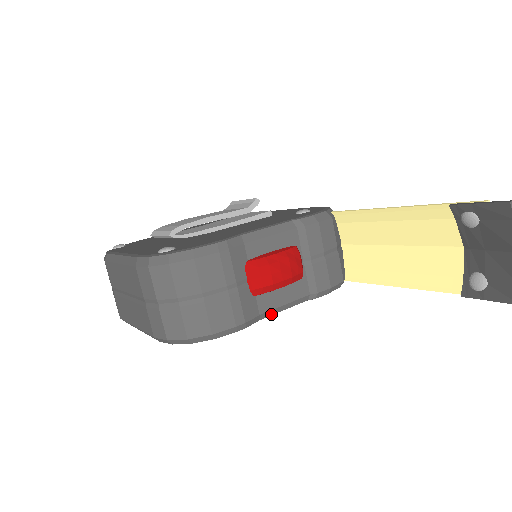
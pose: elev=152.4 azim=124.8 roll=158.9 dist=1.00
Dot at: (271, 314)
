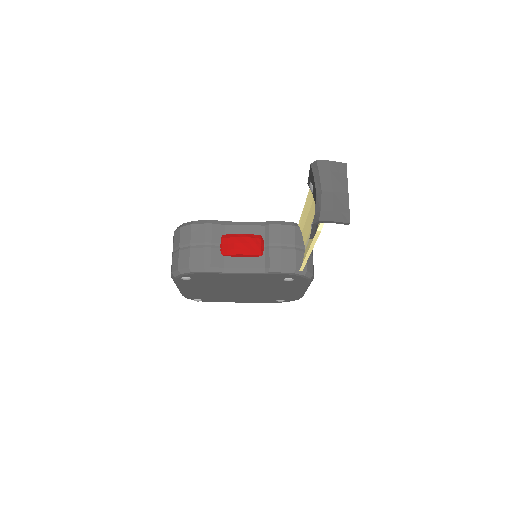
Dot at: (233, 272)
